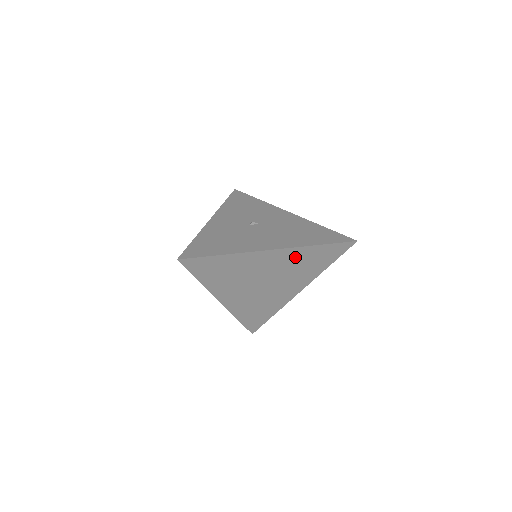
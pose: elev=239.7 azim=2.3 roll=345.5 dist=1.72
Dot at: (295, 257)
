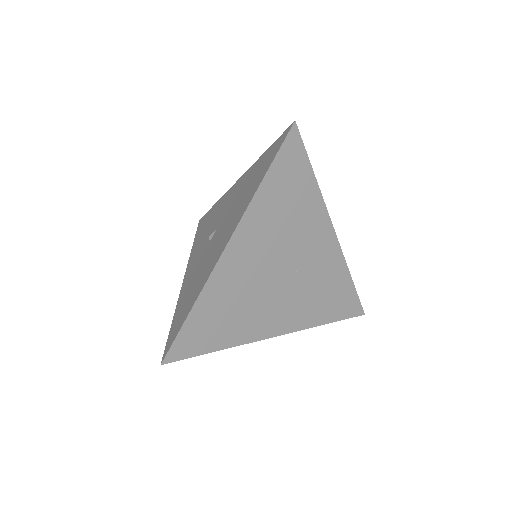
Dot at: (263, 218)
